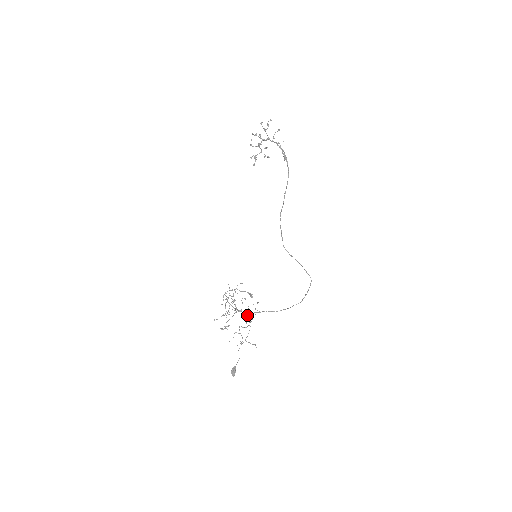
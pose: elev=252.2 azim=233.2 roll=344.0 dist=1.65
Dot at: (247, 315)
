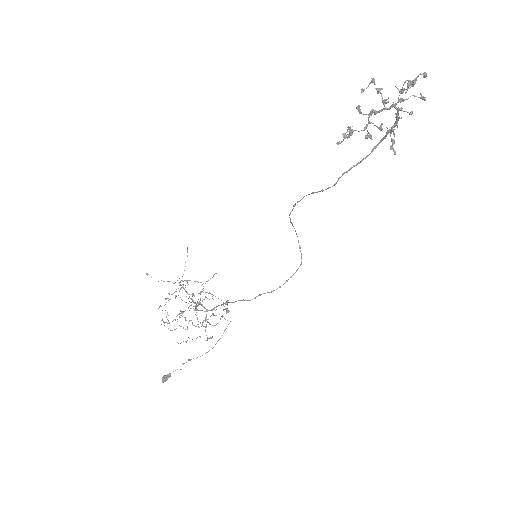
Dot at: (209, 324)
